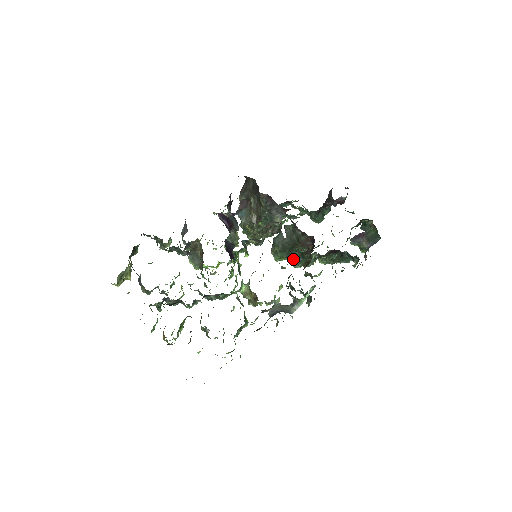
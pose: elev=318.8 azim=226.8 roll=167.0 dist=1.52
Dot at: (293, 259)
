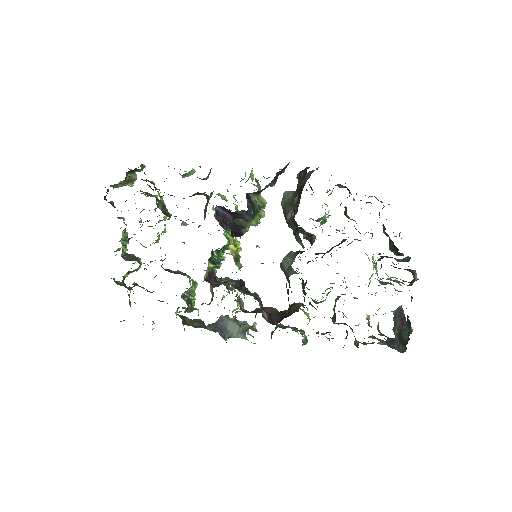
Dot at: occluded
